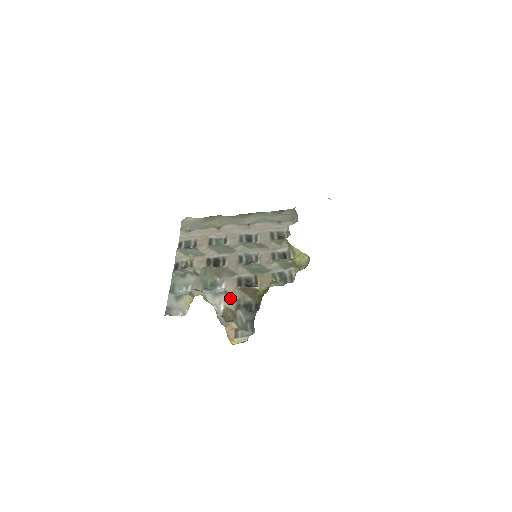
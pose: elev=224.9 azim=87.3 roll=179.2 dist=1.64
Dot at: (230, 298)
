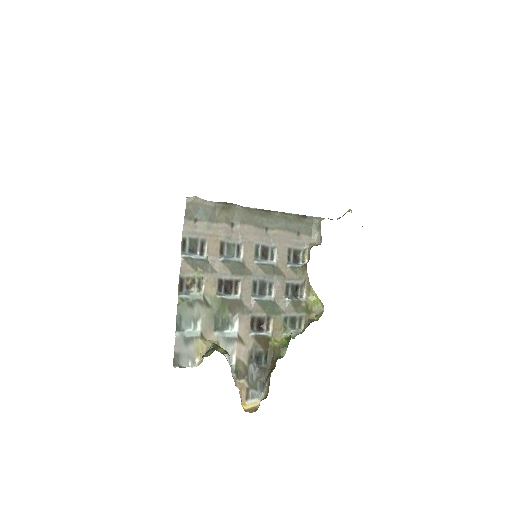
Dot at: (243, 347)
